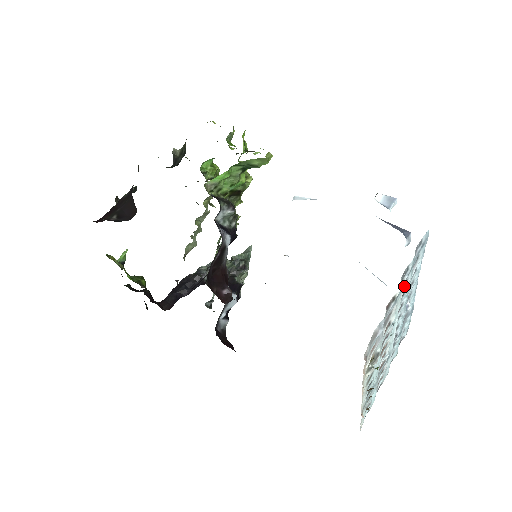
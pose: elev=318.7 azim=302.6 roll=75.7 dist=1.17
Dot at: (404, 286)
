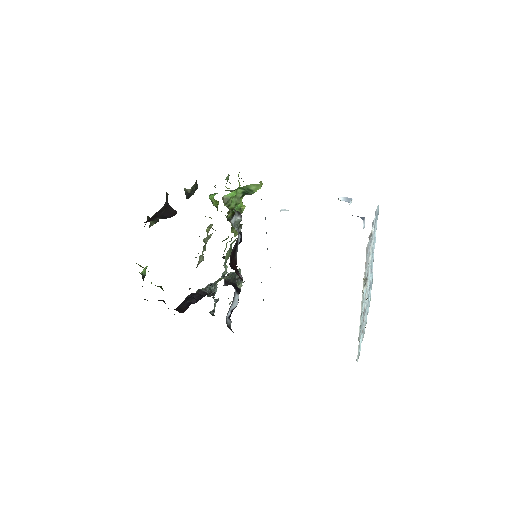
Dot at: occluded
